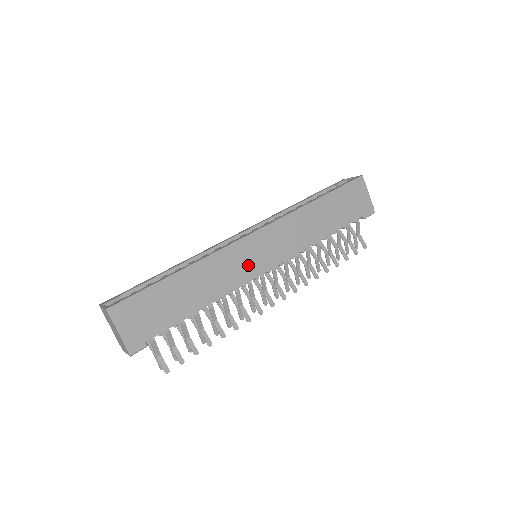
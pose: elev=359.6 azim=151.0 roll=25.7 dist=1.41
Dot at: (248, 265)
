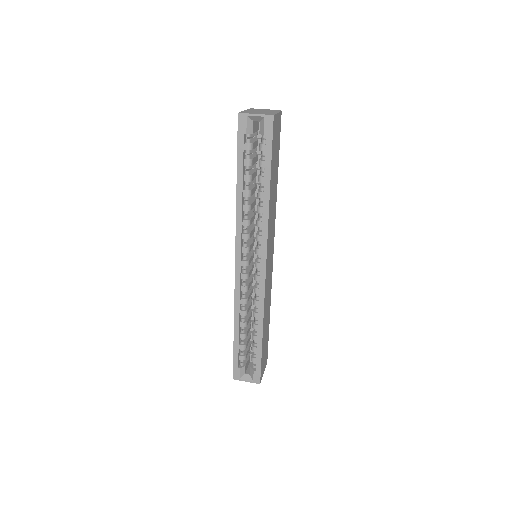
Dot at: (270, 274)
